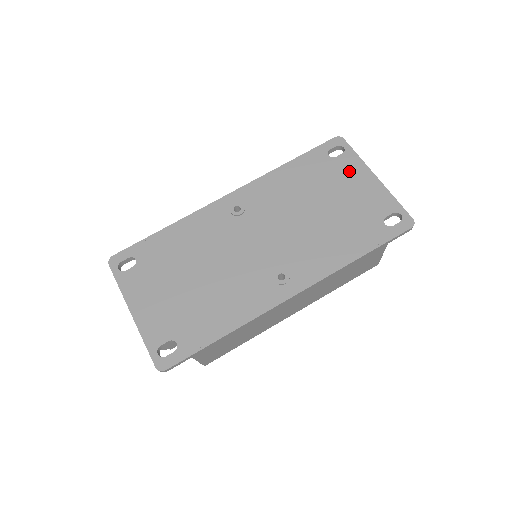
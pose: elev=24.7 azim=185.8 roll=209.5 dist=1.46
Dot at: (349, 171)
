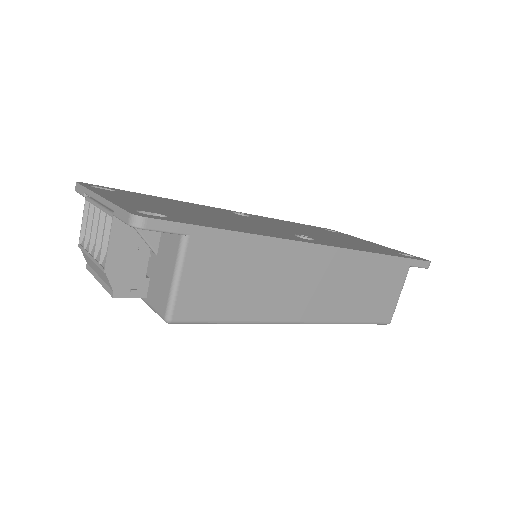
Dot at: occluded
